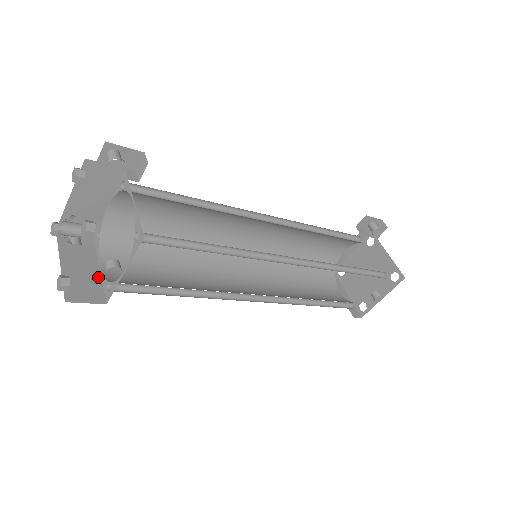
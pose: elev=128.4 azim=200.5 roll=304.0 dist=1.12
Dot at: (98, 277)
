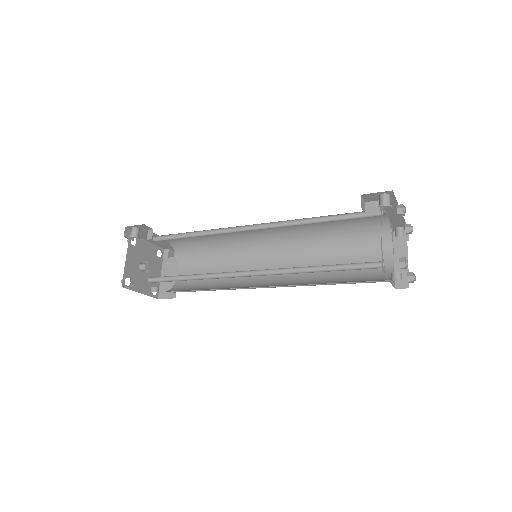
Dot at: occluded
